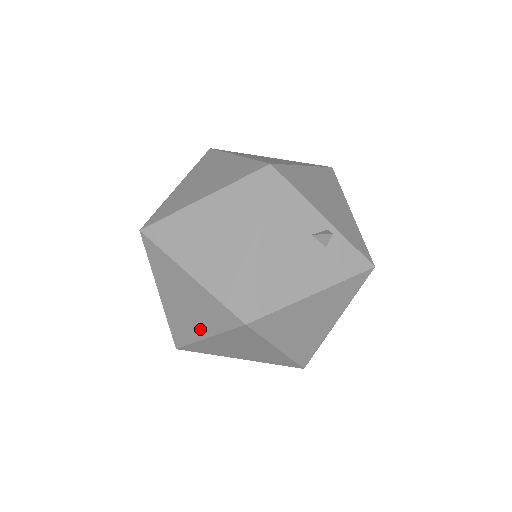
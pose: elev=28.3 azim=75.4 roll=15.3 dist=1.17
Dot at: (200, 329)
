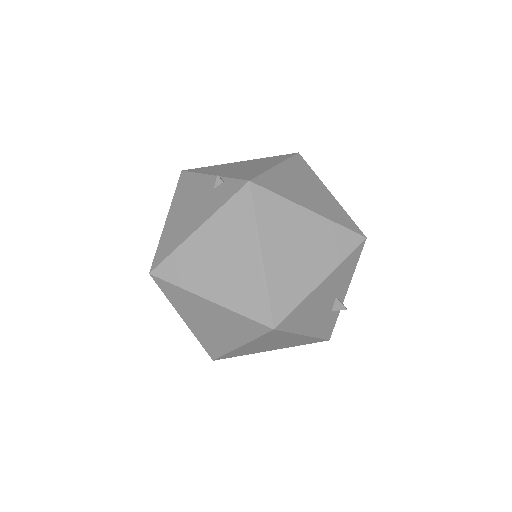
Dot at: (212, 290)
